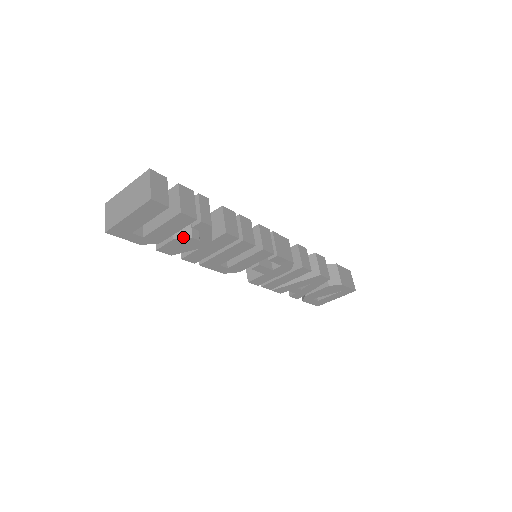
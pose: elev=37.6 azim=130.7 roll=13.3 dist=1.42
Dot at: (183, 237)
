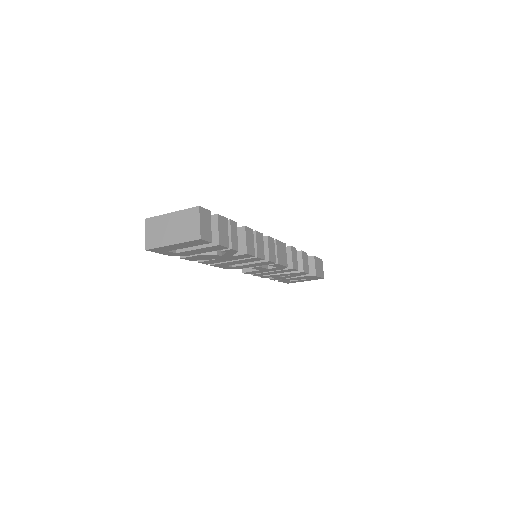
Dot at: (209, 253)
